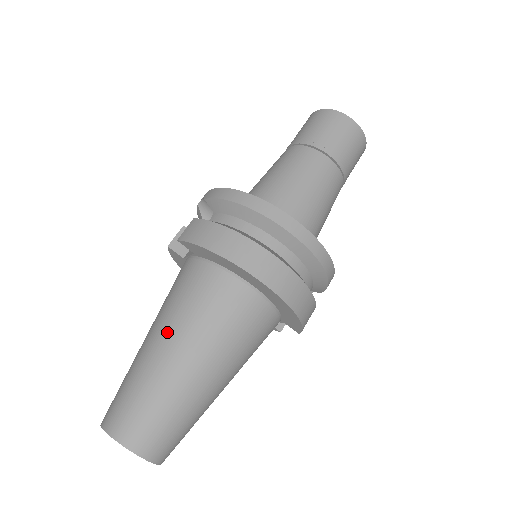
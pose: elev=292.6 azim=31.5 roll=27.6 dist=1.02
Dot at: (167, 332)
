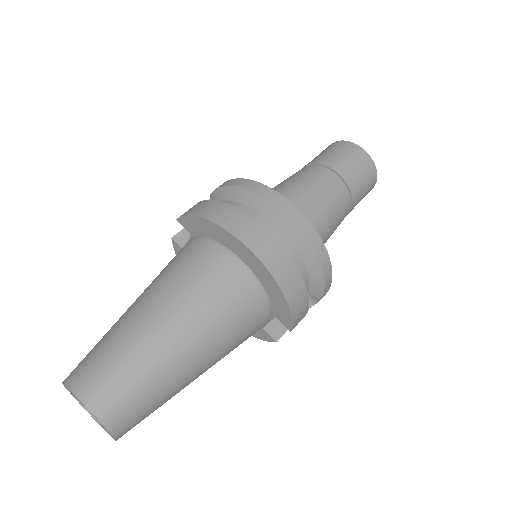
Dot at: (148, 294)
